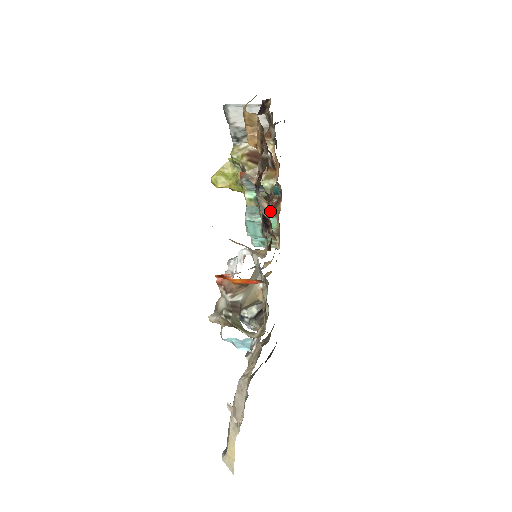
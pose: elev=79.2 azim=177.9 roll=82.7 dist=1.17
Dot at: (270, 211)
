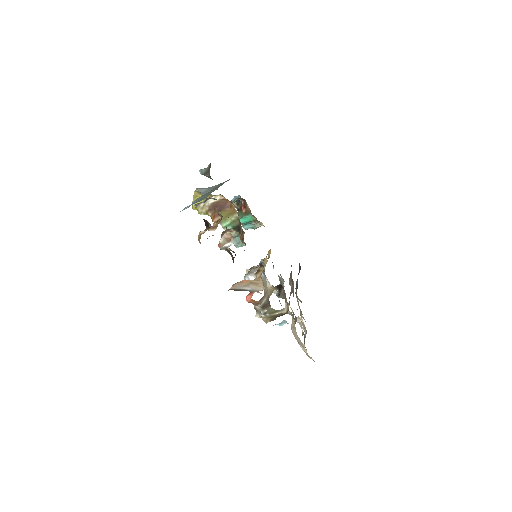
Dot at: (244, 212)
